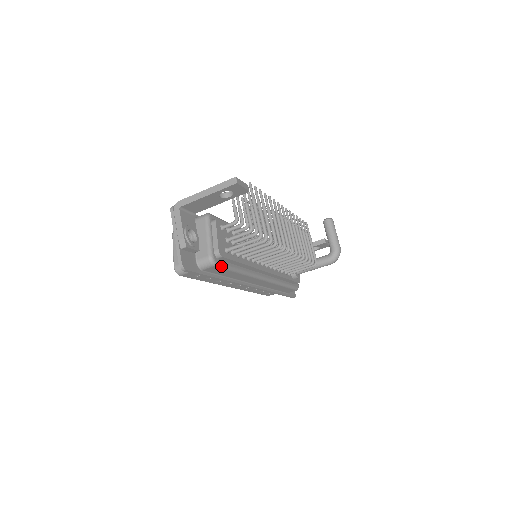
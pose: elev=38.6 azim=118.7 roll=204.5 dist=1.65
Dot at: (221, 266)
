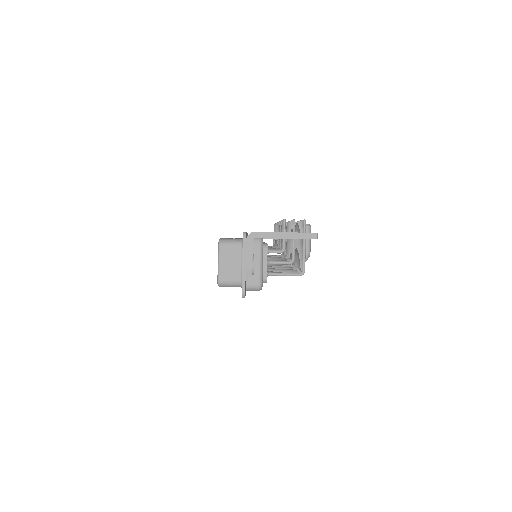
Dot at: occluded
